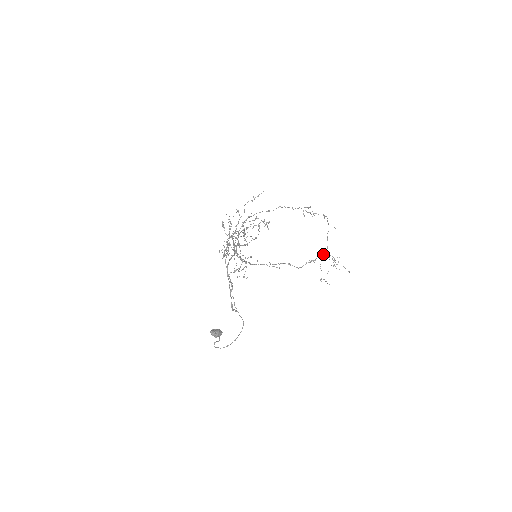
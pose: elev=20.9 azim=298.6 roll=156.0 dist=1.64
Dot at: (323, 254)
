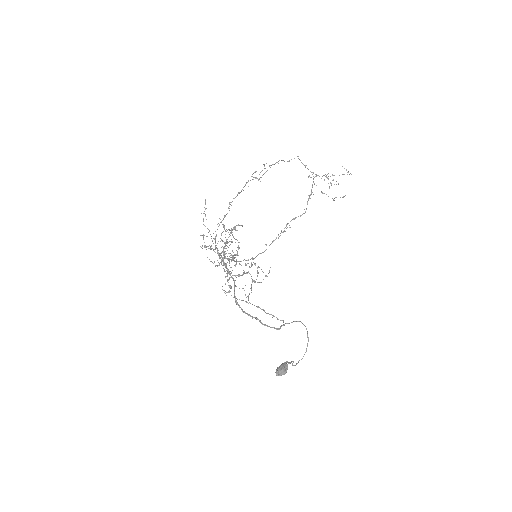
Dot at: (313, 181)
